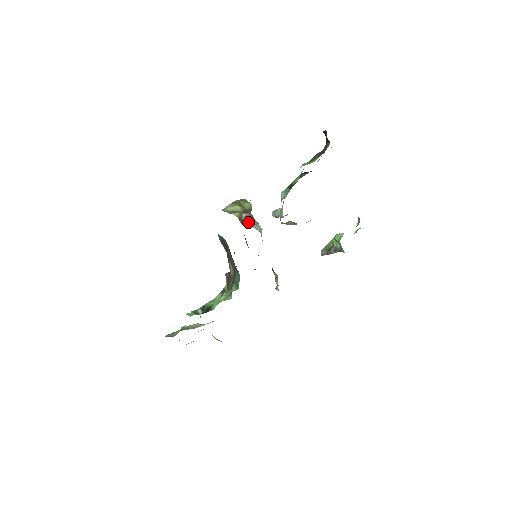
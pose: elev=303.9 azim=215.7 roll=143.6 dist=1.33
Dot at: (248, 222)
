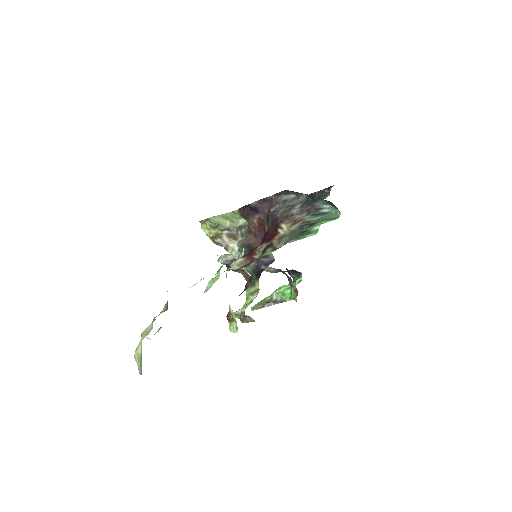
Dot at: (228, 240)
